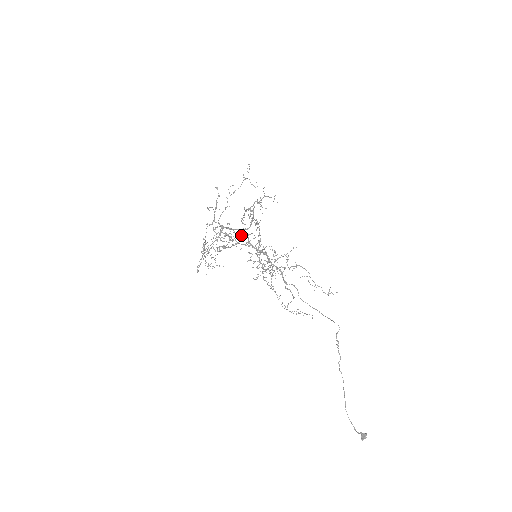
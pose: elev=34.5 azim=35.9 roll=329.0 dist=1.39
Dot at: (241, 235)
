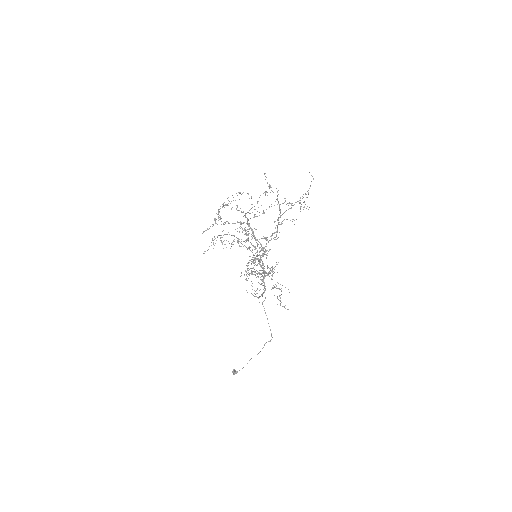
Dot at: (258, 244)
